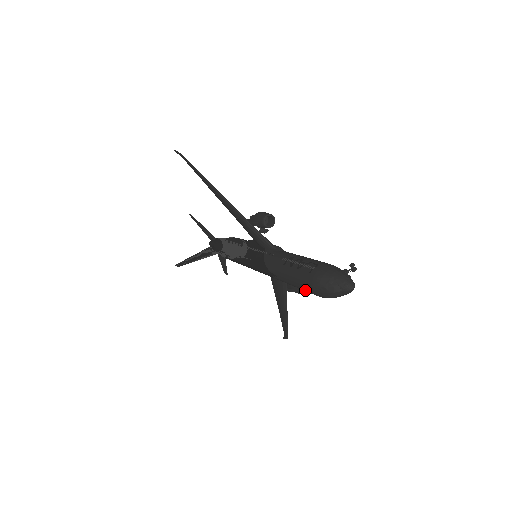
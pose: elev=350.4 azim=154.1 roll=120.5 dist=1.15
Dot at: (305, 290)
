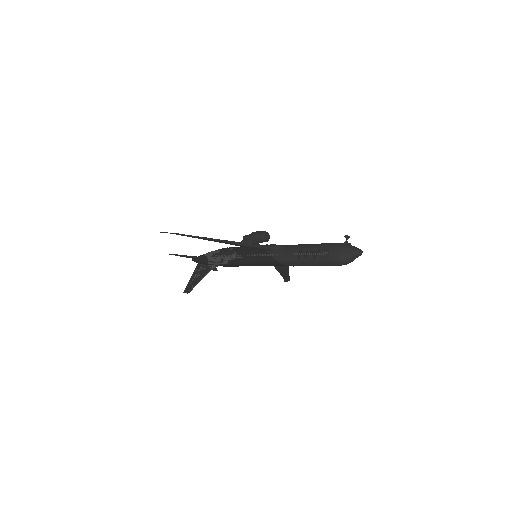
Dot at: occluded
